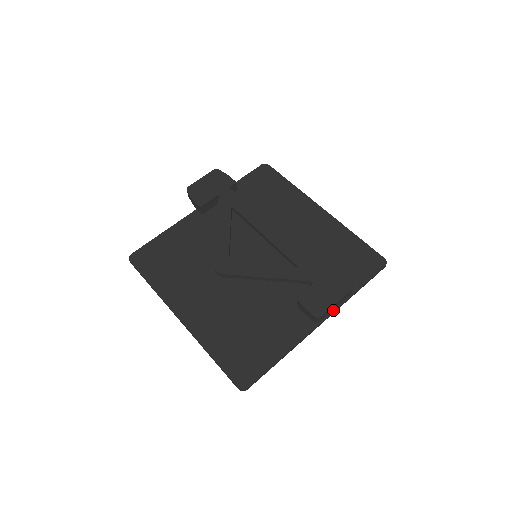
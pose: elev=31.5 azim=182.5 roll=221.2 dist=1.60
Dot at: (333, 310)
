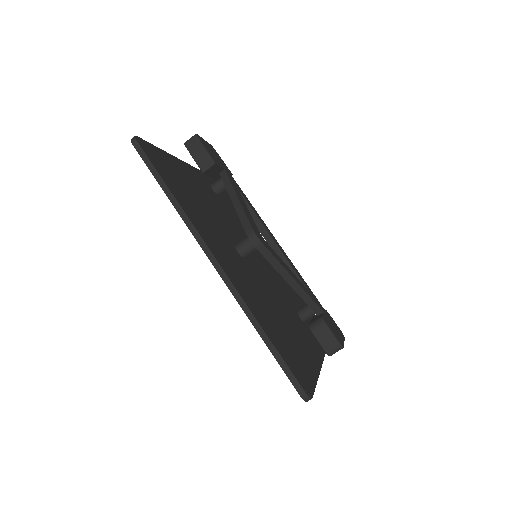
Dot at: (324, 353)
